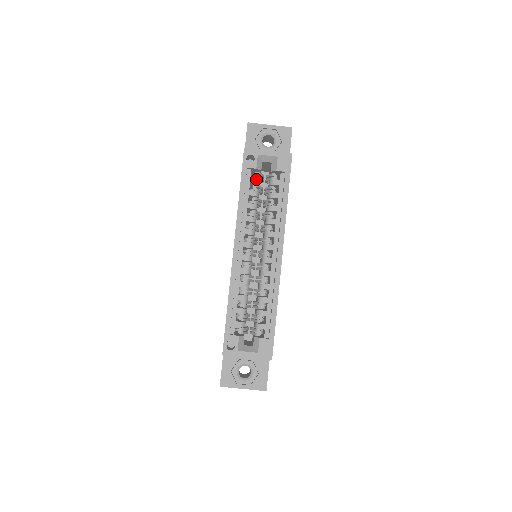
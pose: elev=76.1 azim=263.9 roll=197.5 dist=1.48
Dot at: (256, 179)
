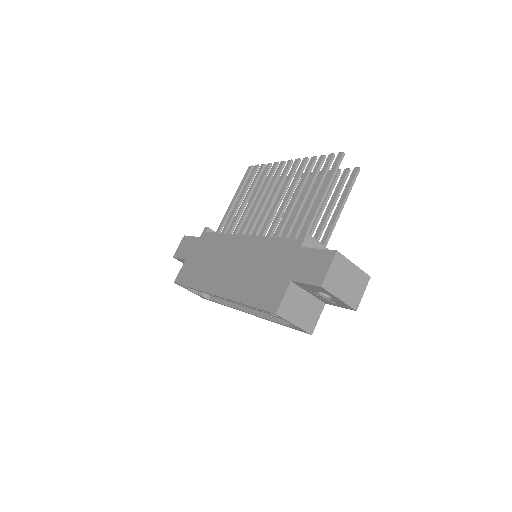
Dot at: occluded
